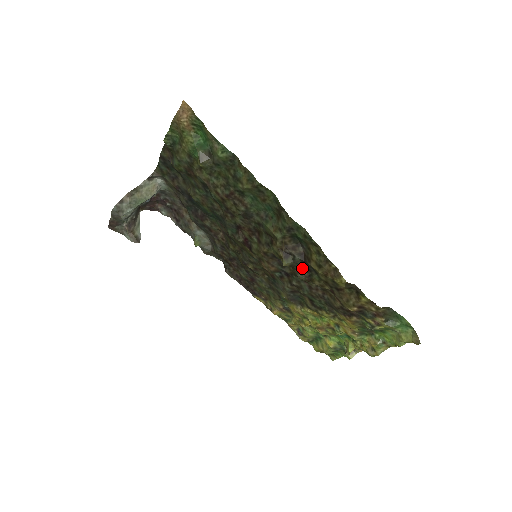
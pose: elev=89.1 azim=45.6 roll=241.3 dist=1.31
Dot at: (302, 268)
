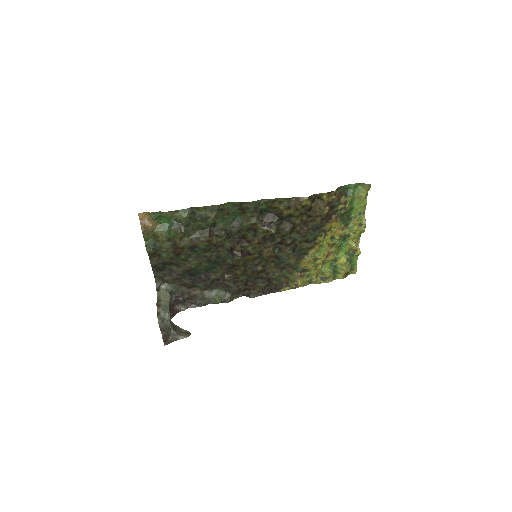
Dot at: (283, 225)
